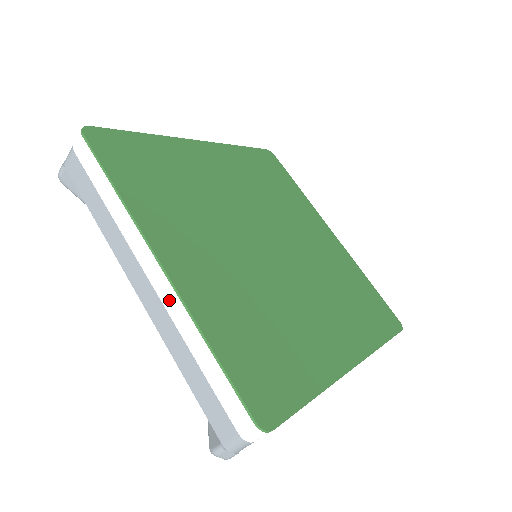
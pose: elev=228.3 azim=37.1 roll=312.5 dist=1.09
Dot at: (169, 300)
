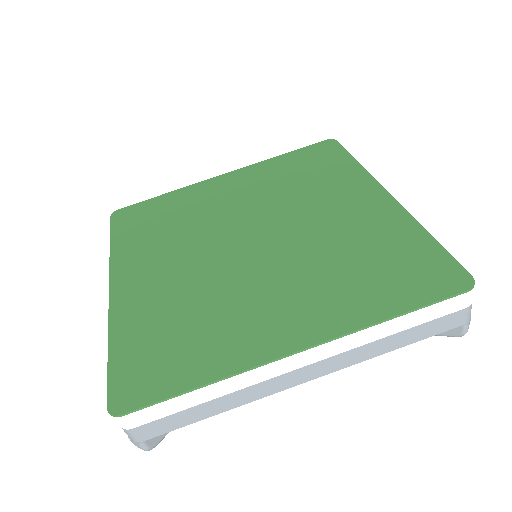
Dot at: occluded
